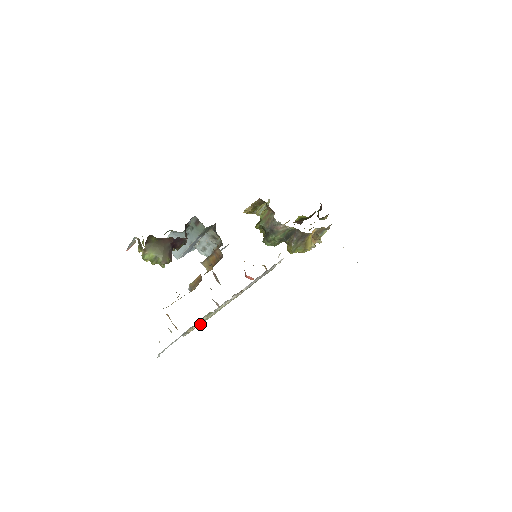
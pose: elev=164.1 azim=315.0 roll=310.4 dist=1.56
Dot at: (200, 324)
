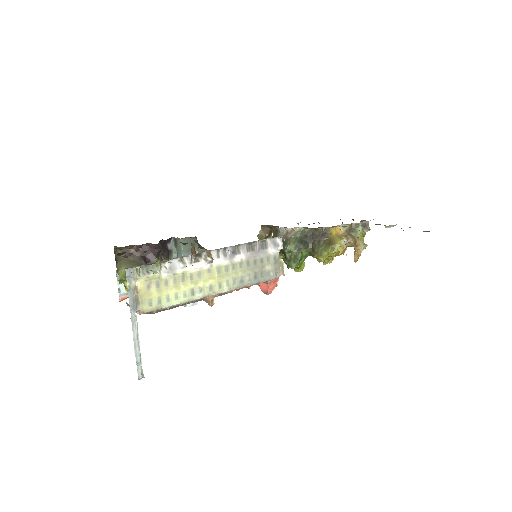
Dot at: (166, 303)
